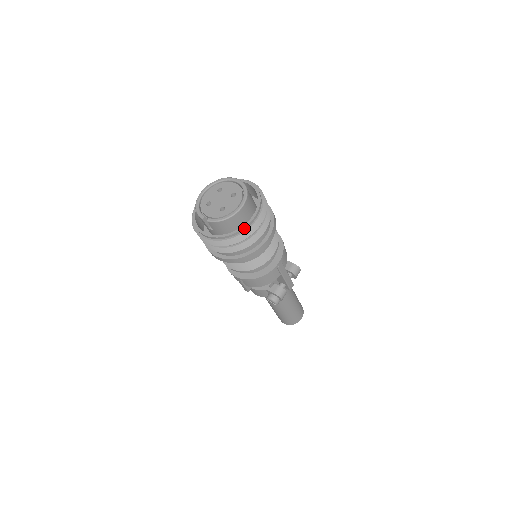
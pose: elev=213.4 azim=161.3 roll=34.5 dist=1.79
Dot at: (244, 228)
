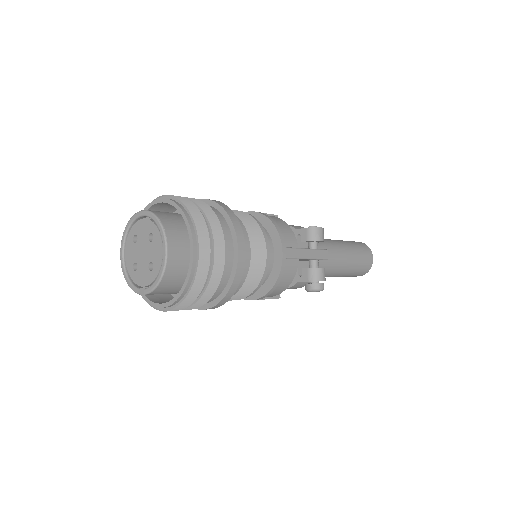
Dot at: (191, 272)
